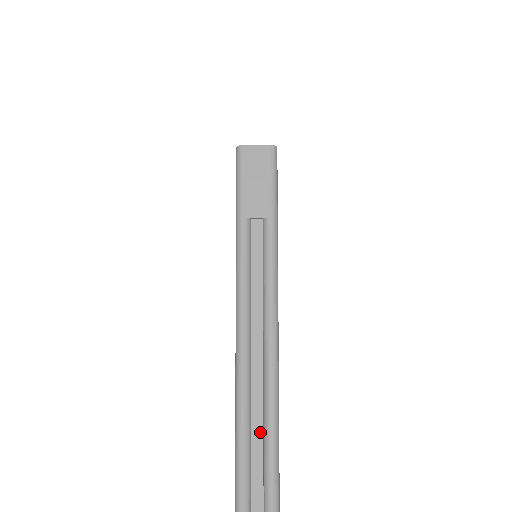
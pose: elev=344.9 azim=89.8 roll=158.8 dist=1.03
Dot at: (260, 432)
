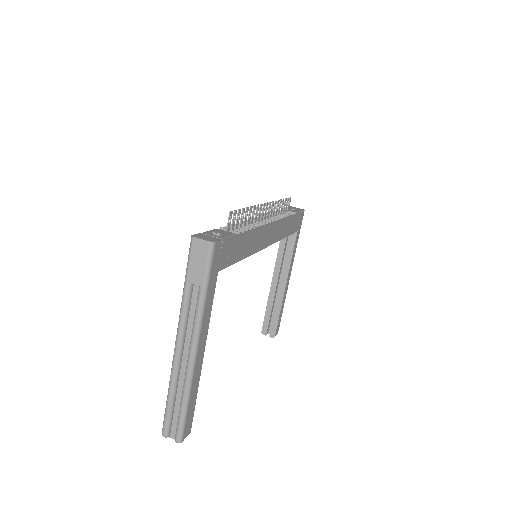
Dot at: (181, 396)
